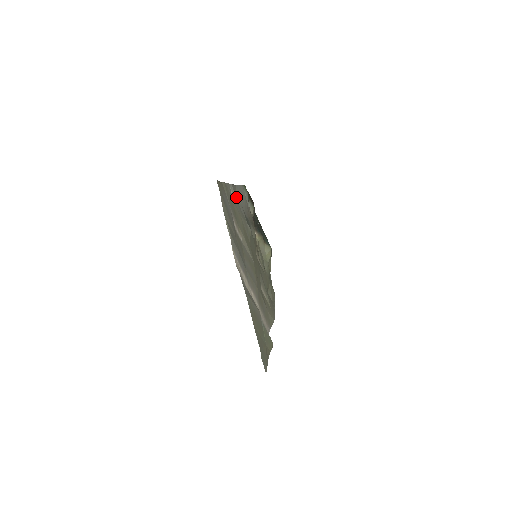
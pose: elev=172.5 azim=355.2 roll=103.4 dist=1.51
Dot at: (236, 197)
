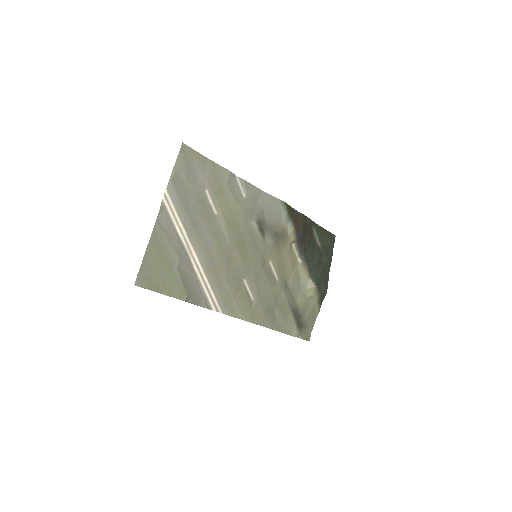
Dot at: (249, 194)
